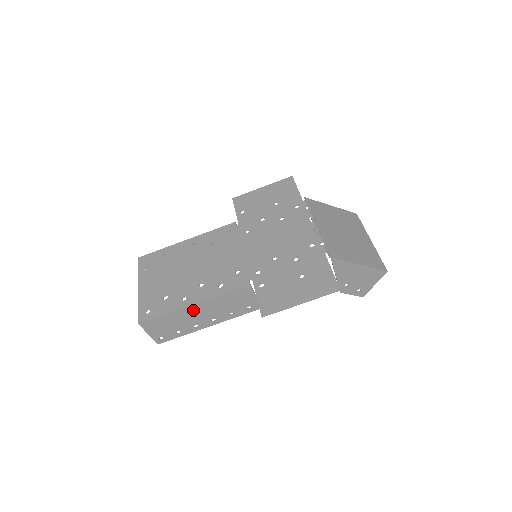
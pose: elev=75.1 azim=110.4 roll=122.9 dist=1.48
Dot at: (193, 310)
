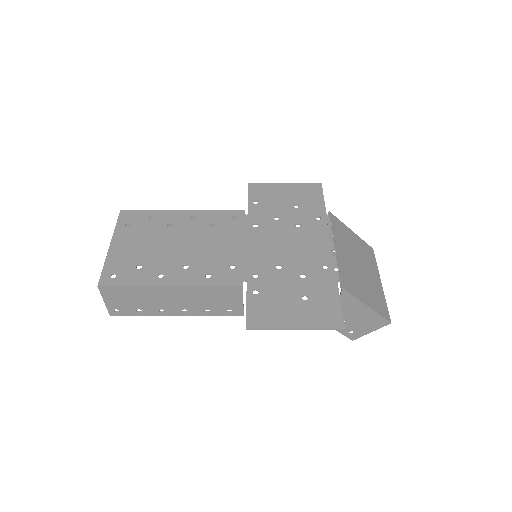
Dot at: (167, 292)
